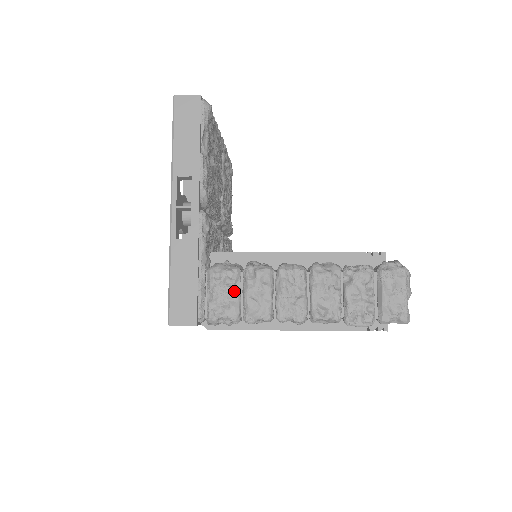
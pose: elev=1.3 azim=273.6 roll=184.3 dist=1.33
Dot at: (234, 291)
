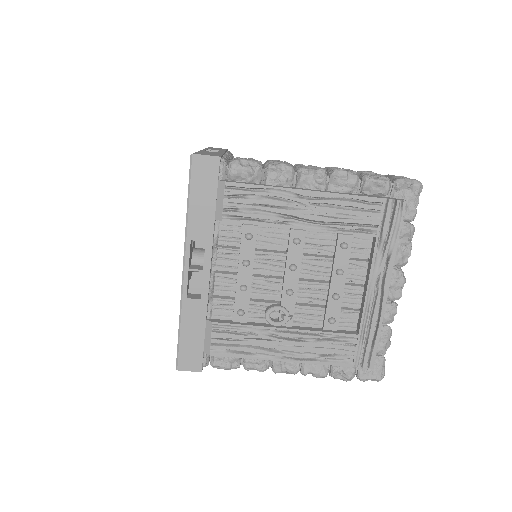
Dot at: occluded
